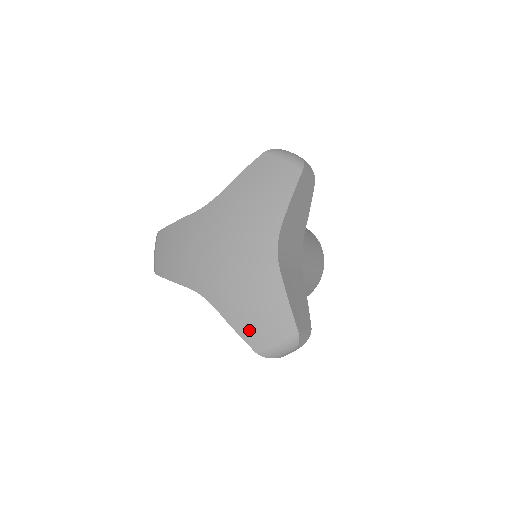
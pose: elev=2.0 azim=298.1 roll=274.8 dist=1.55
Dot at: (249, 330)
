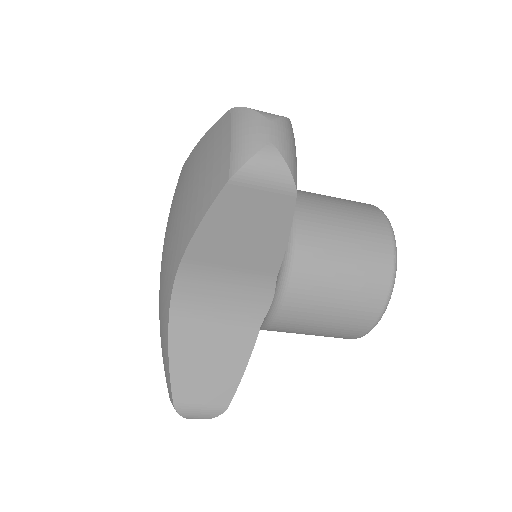
Dot at: occluded
